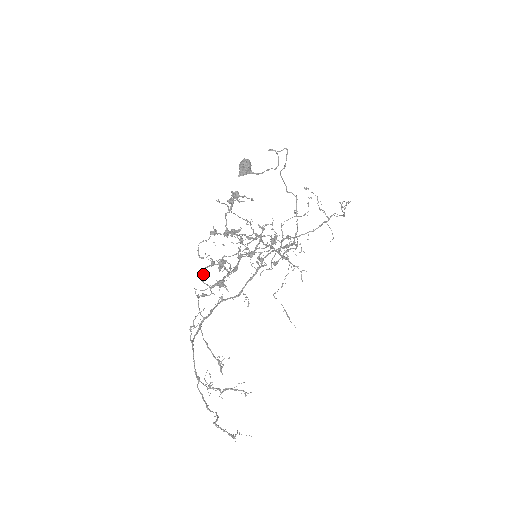
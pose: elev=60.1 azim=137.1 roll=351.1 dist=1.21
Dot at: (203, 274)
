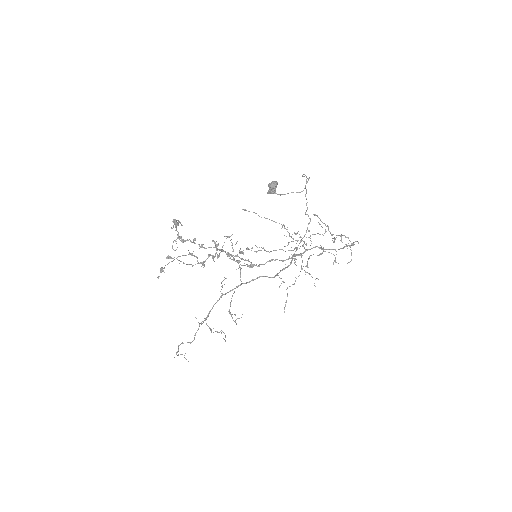
Dot at: occluded
